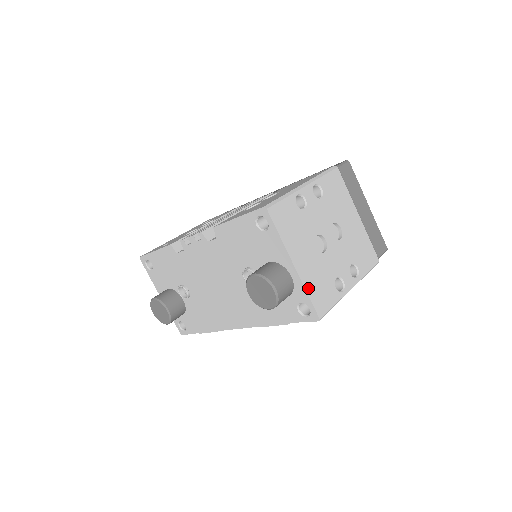
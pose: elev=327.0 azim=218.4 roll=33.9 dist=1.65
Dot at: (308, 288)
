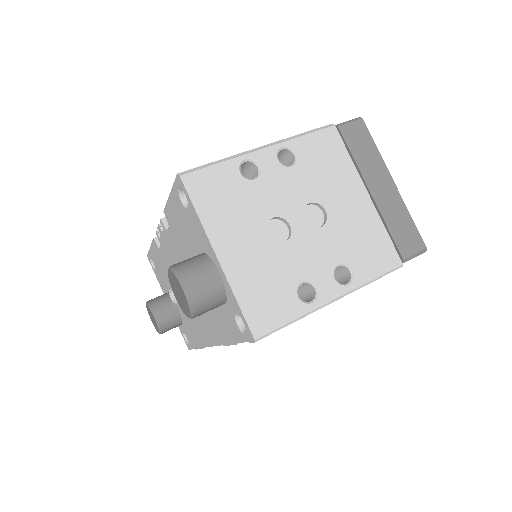
Dot at: (239, 291)
